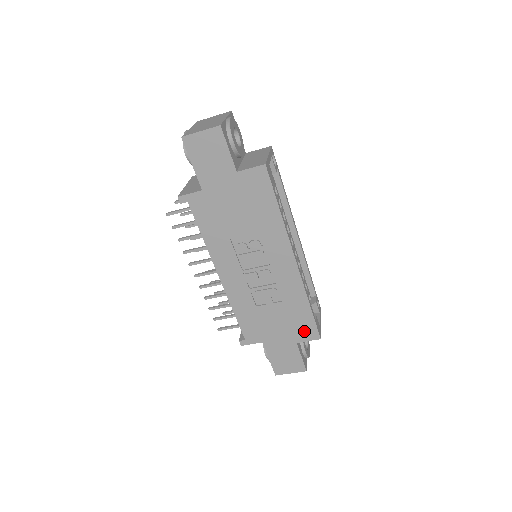
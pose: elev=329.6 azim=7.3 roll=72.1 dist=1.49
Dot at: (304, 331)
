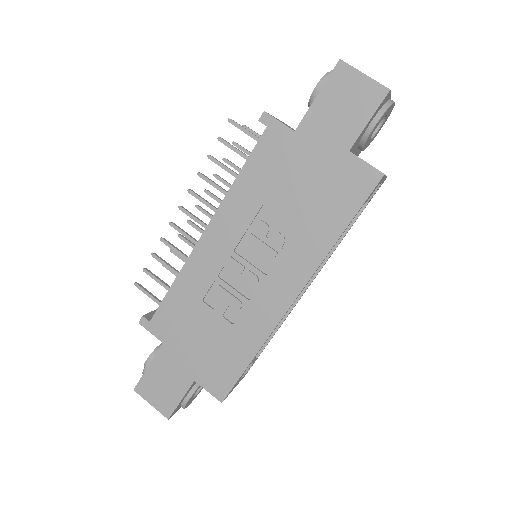
Dot at: (216, 377)
